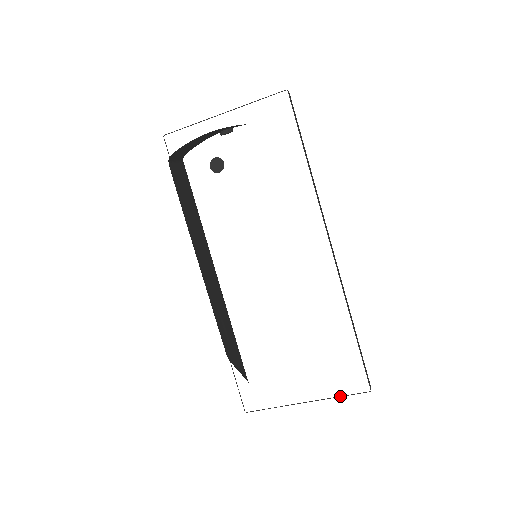
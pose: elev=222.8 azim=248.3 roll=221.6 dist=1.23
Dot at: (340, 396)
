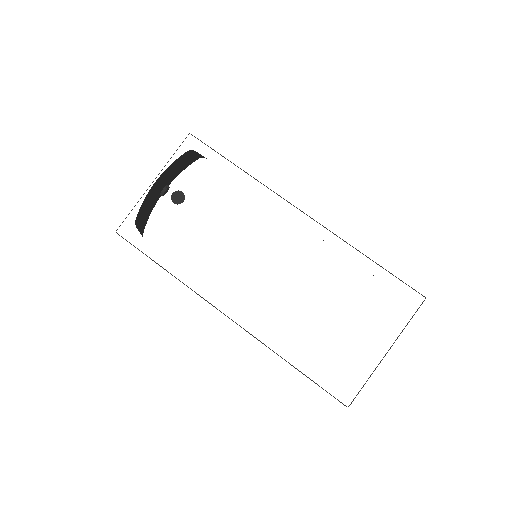
Dot at: occluded
